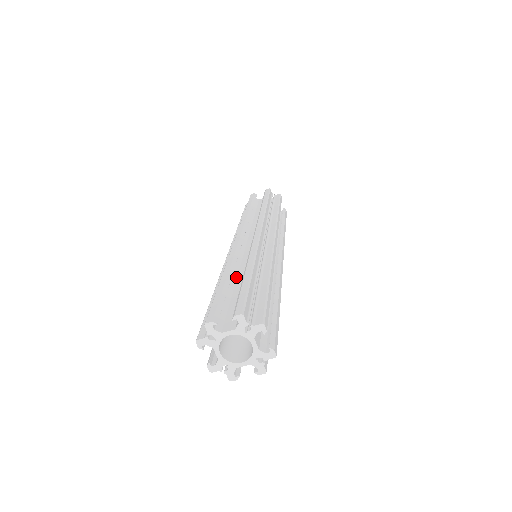
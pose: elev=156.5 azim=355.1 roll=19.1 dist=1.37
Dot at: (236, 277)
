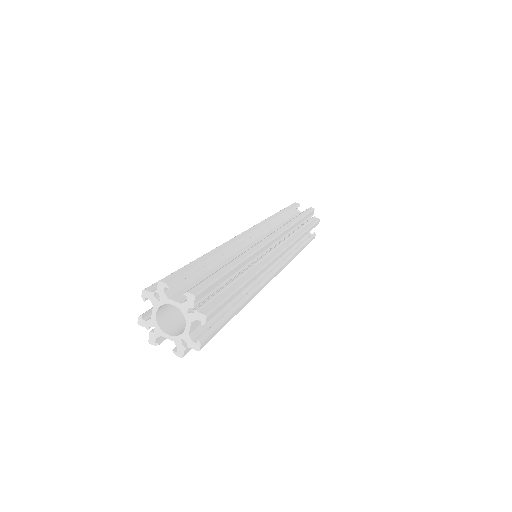
Dot at: occluded
